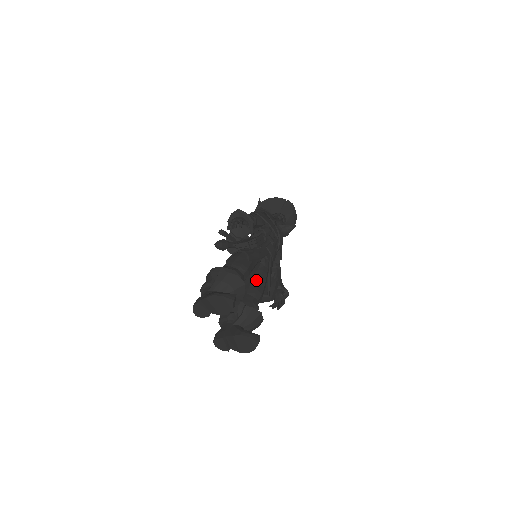
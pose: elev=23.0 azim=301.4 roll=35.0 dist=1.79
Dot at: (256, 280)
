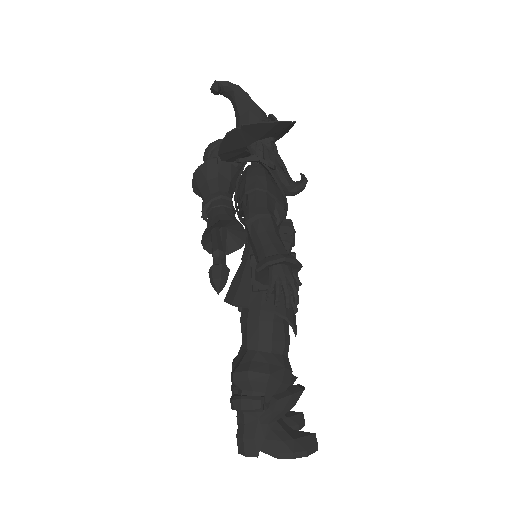
Dot at: occluded
